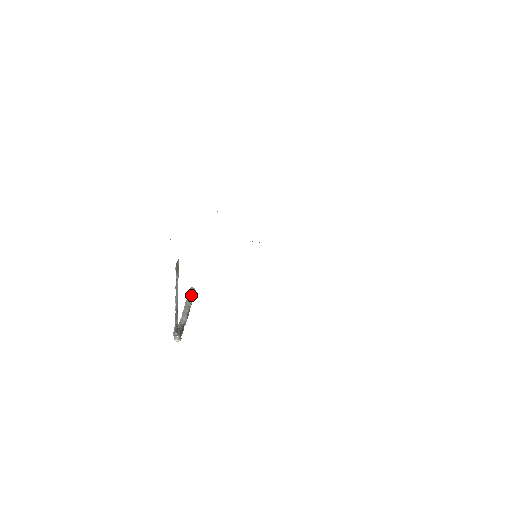
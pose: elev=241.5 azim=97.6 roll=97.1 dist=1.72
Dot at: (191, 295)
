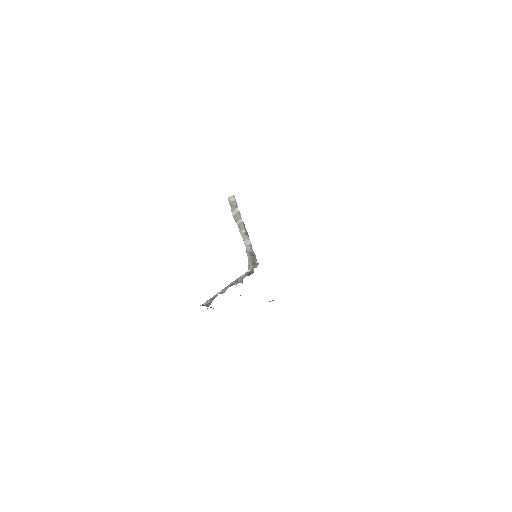
Dot at: (234, 210)
